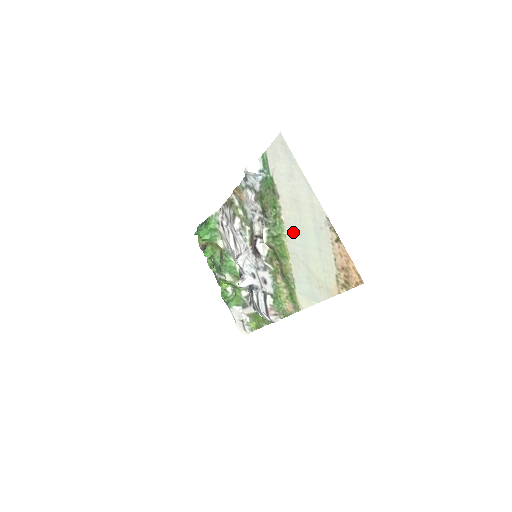
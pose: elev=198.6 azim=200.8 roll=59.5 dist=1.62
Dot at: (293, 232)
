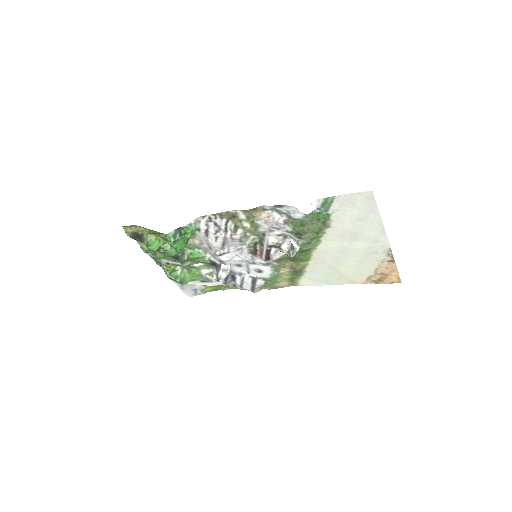
Dot at: (331, 249)
